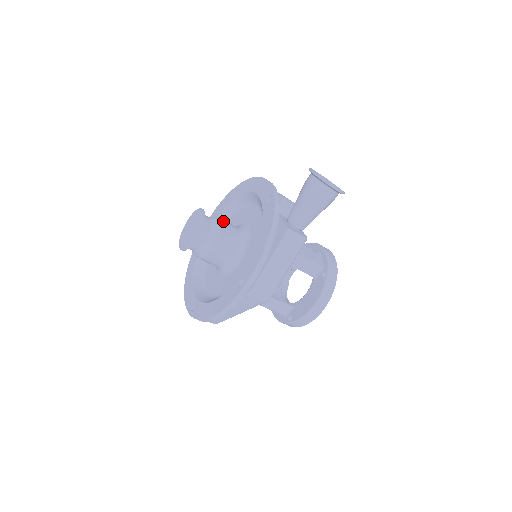
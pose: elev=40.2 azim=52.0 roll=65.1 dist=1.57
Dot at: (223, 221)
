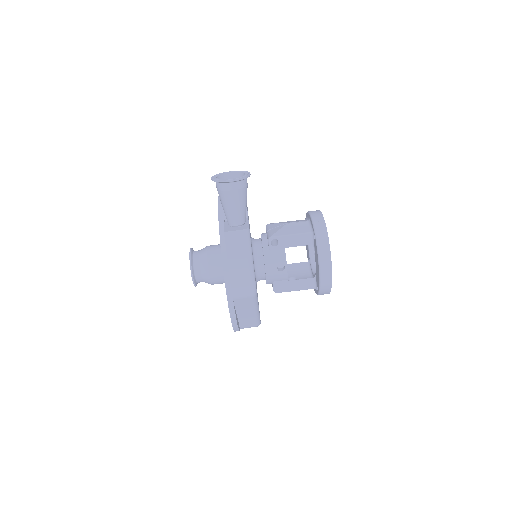
Dot at: (209, 247)
